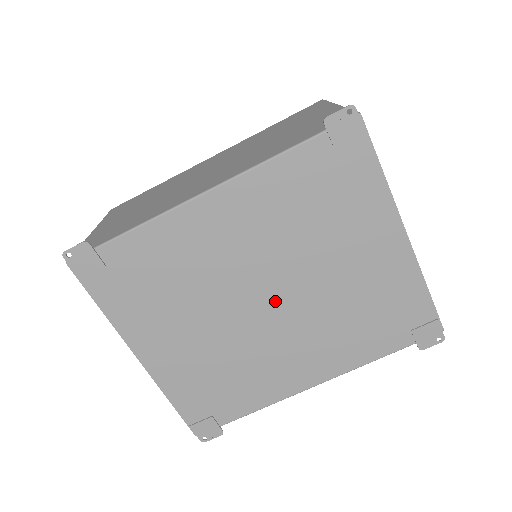
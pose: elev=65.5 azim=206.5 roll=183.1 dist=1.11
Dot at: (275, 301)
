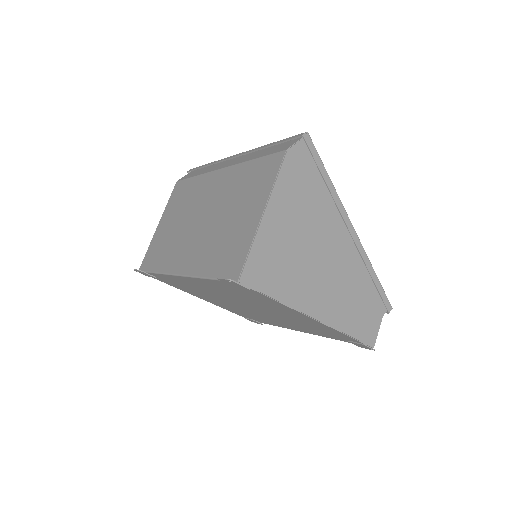
Dot at: (252, 308)
